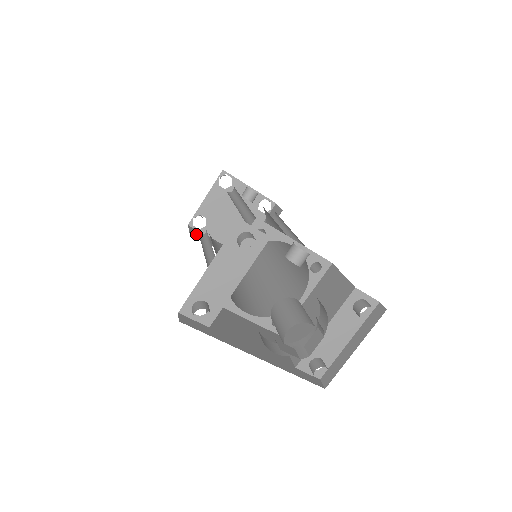
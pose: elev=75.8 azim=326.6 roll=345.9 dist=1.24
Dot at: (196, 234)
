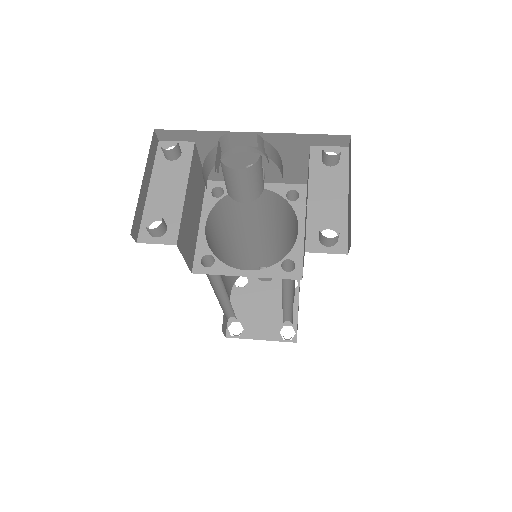
Dot at: occluded
